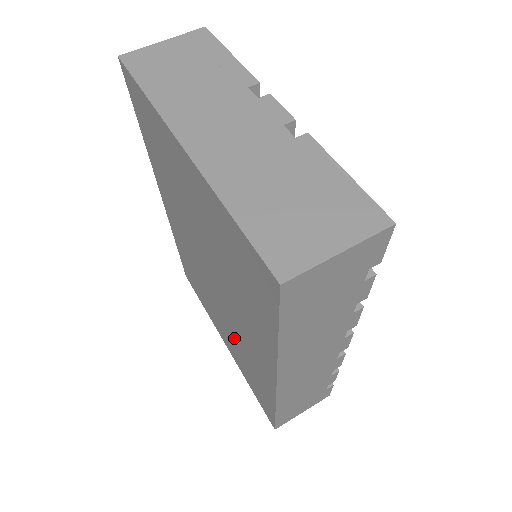
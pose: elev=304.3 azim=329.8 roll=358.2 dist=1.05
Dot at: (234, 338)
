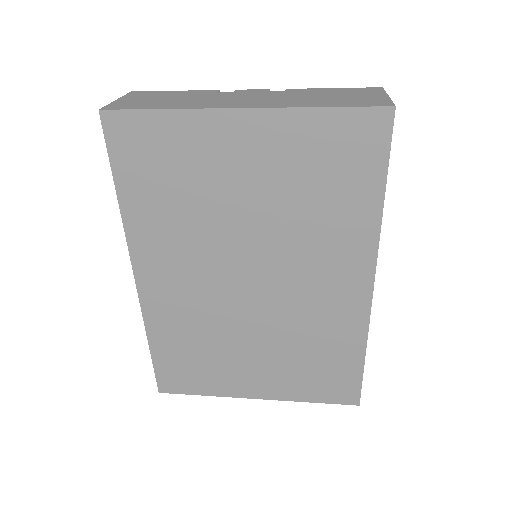
Dot at: (287, 339)
